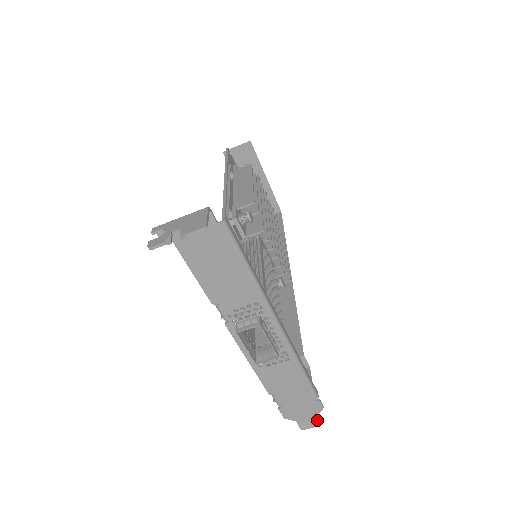
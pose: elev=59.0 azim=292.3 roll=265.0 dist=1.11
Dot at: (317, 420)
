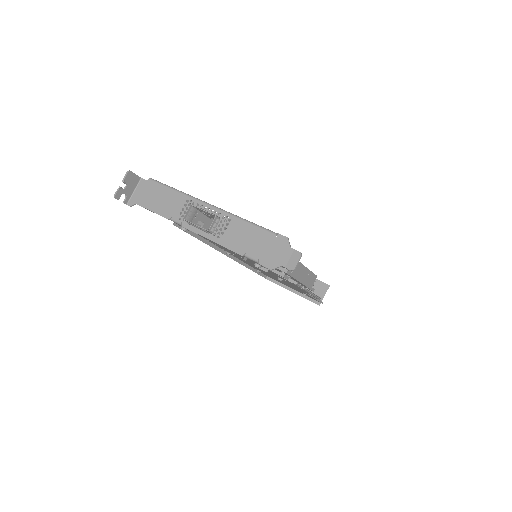
Dot at: (295, 252)
